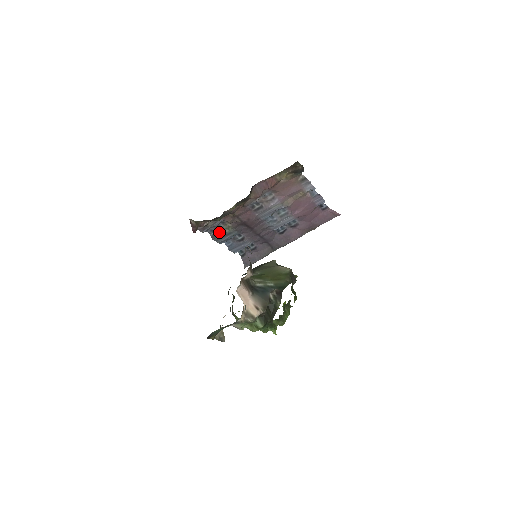
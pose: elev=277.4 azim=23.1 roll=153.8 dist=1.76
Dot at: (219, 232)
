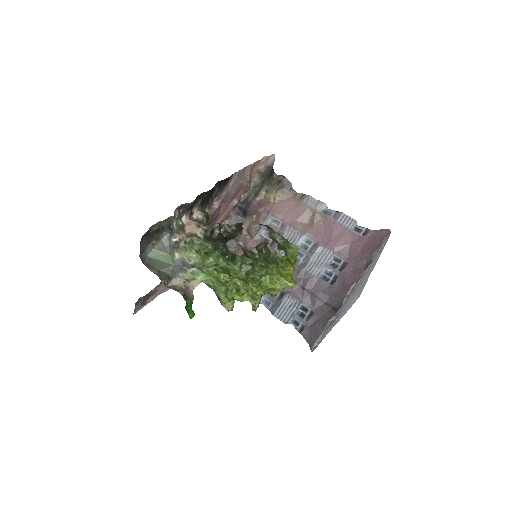
Dot at: occluded
